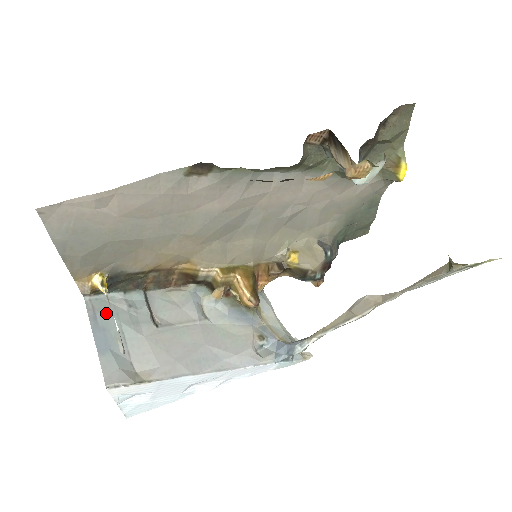
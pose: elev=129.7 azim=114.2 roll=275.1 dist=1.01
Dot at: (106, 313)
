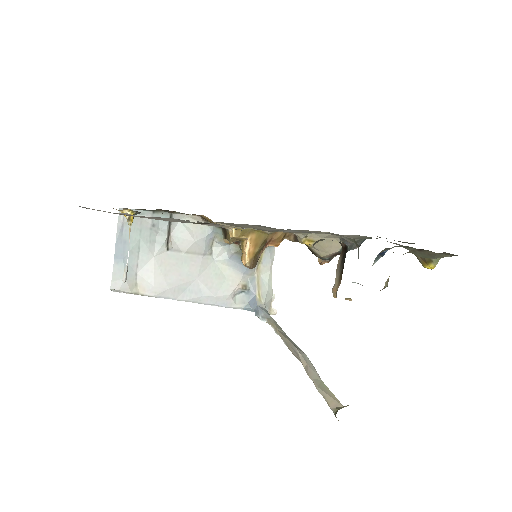
Dot at: (132, 227)
